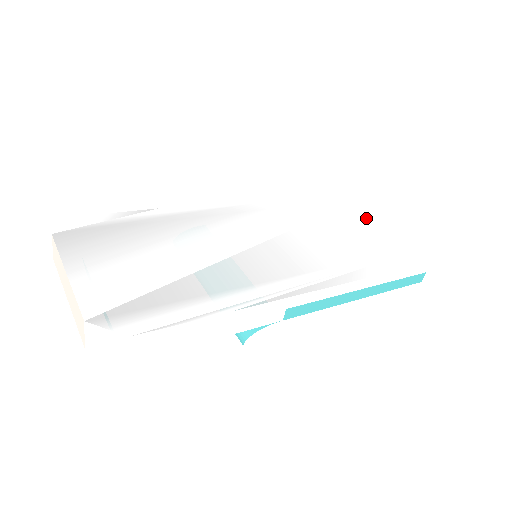
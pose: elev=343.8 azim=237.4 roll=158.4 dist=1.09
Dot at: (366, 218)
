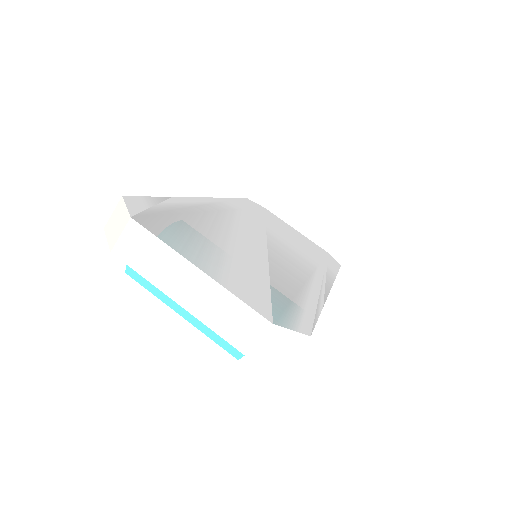
Dot at: (284, 226)
